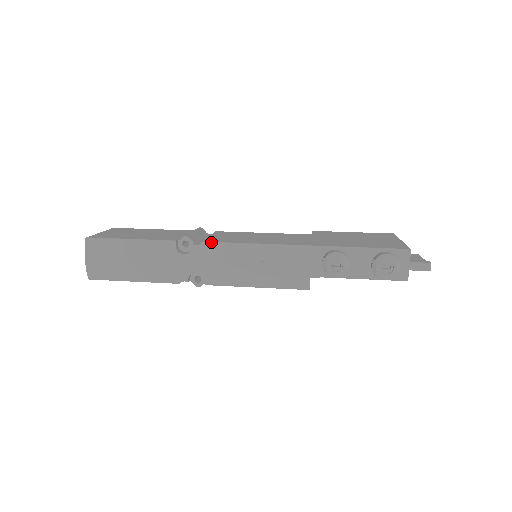
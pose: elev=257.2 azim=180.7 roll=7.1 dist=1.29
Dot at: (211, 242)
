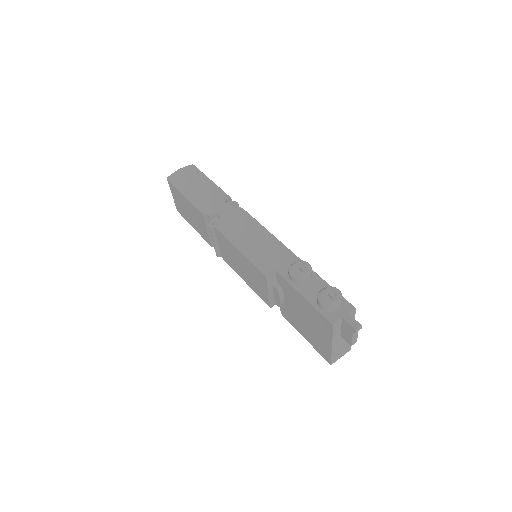
Dot at: occluded
